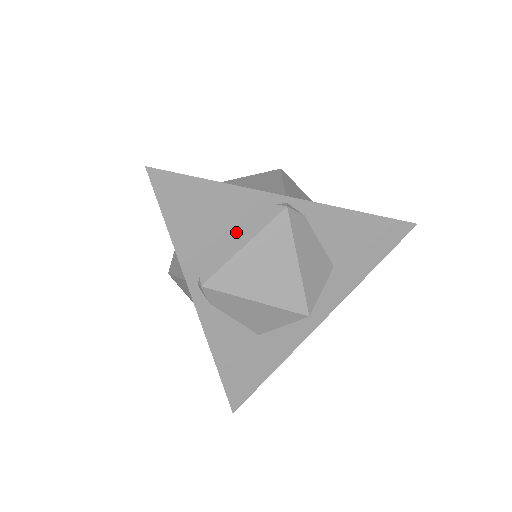
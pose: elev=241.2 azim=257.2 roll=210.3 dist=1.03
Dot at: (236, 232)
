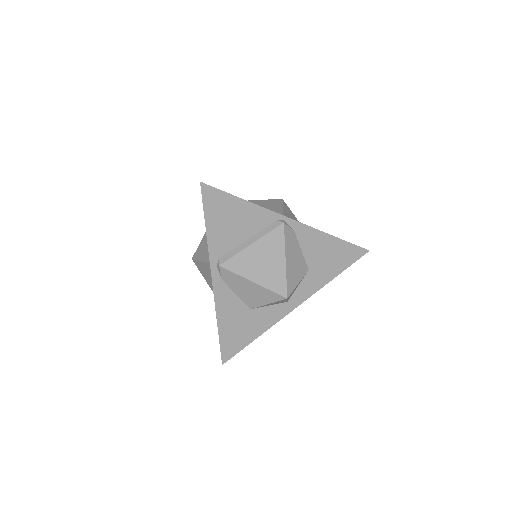
Dot at: (248, 234)
